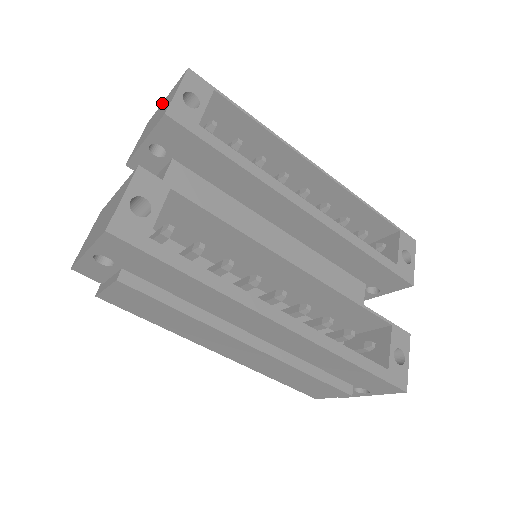
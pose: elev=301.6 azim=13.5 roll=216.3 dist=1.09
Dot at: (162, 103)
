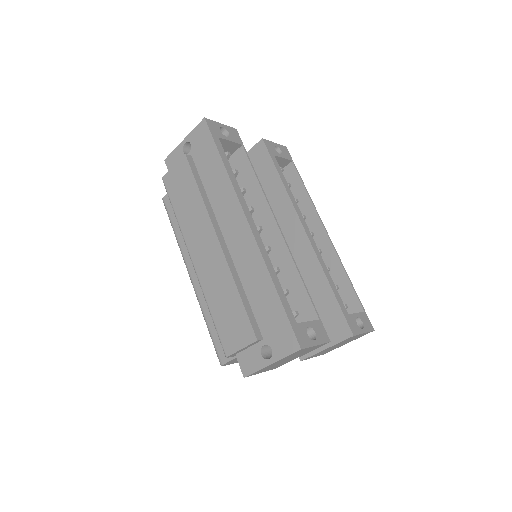
Dot at: occluded
